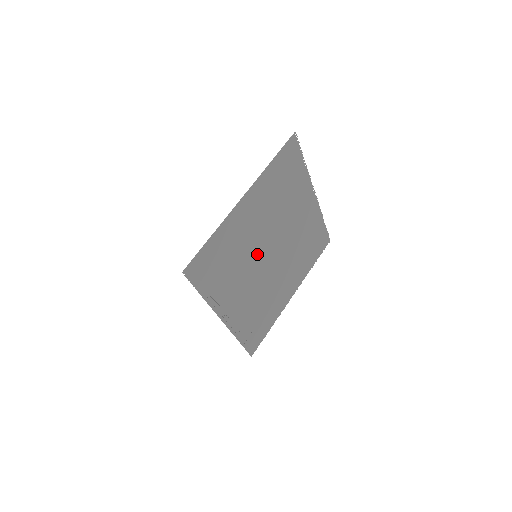
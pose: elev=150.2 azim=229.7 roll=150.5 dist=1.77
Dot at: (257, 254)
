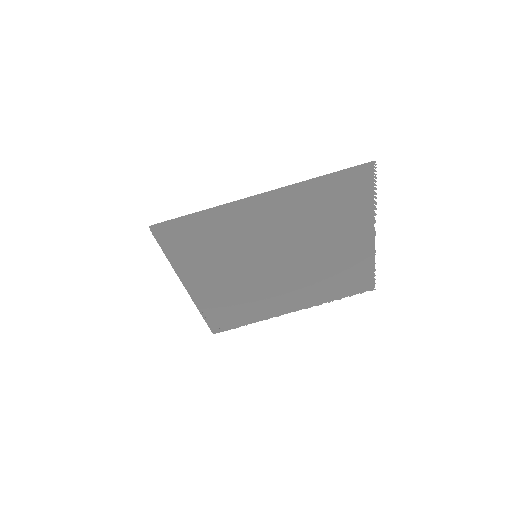
Dot at: (258, 255)
